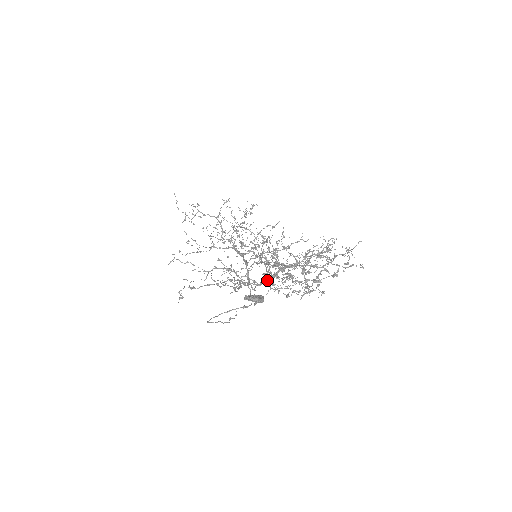
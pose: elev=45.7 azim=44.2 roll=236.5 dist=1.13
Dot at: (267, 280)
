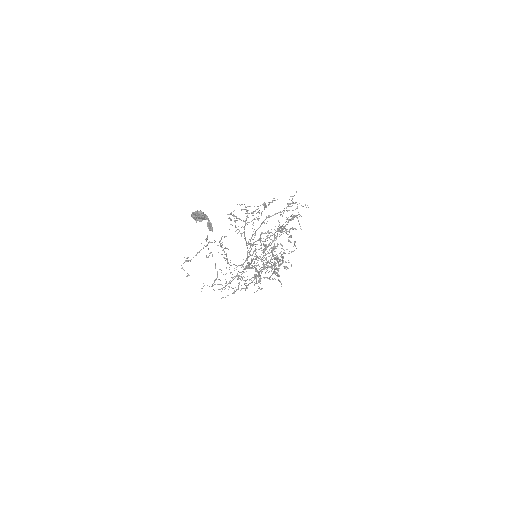
Dot at: occluded
